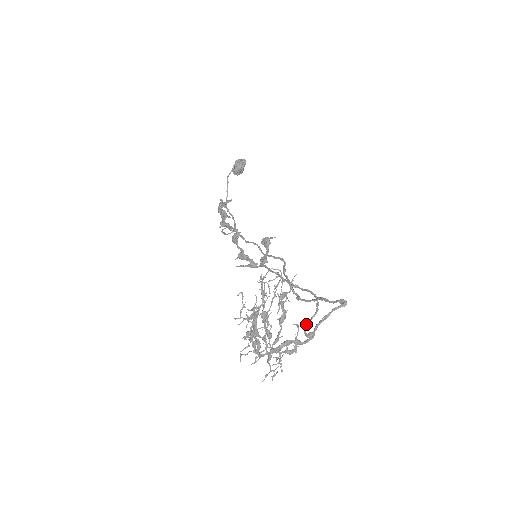
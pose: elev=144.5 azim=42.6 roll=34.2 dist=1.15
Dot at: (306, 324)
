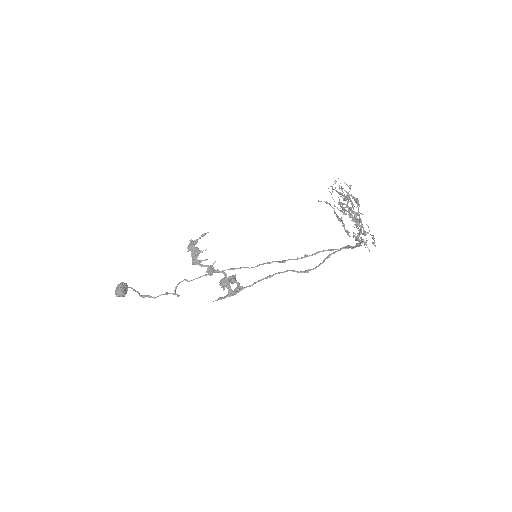
Dot at: (346, 247)
